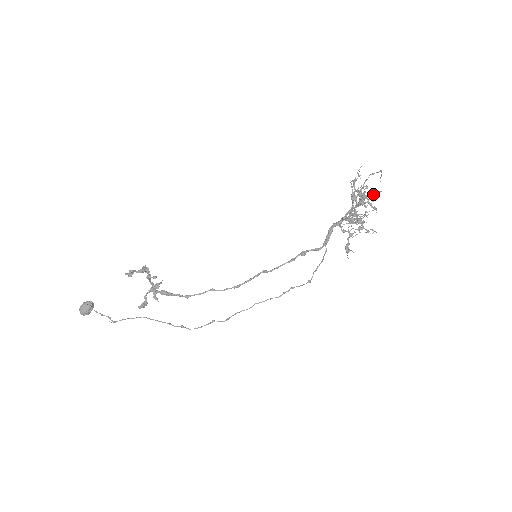
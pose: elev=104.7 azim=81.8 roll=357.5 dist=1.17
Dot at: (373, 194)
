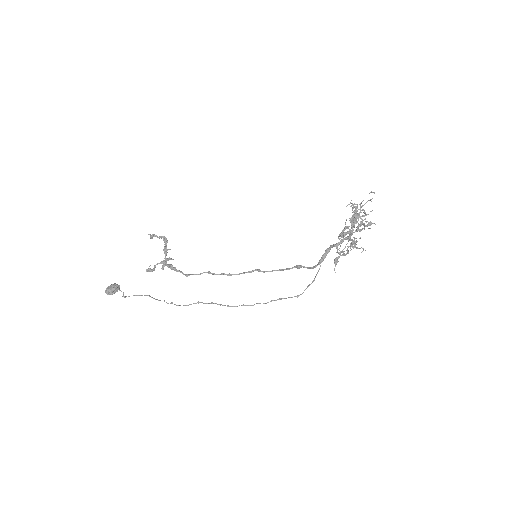
Dot at: occluded
